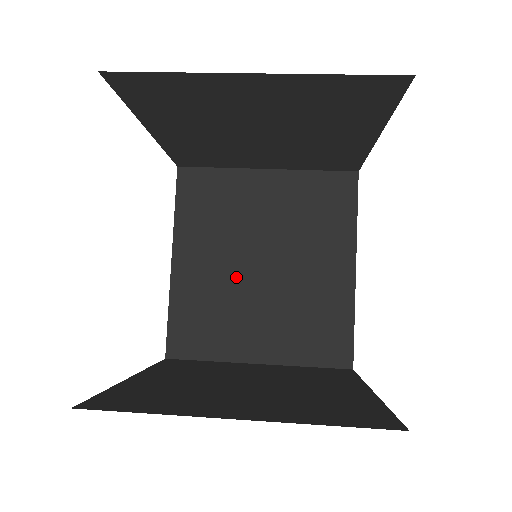
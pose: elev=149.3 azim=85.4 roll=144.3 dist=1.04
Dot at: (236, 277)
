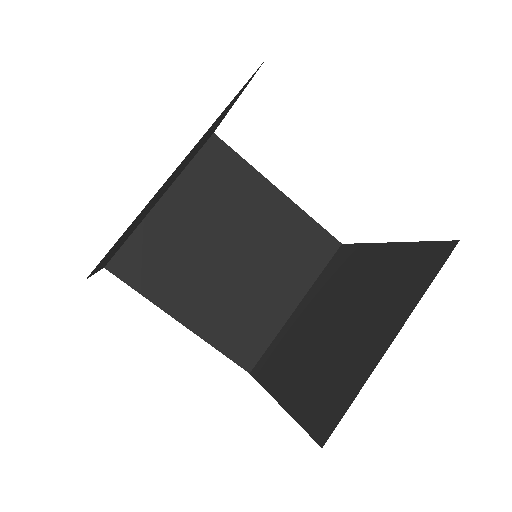
Dot at: occluded
